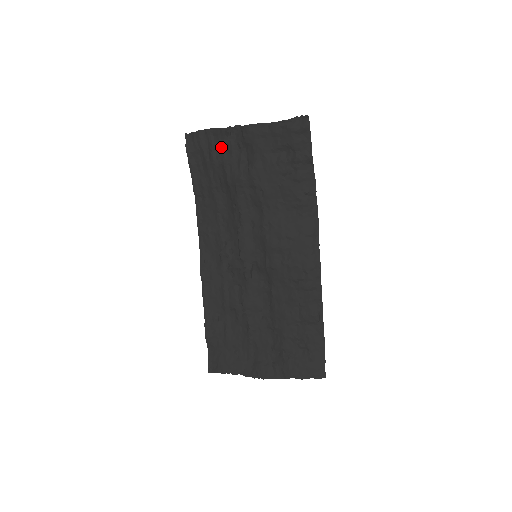
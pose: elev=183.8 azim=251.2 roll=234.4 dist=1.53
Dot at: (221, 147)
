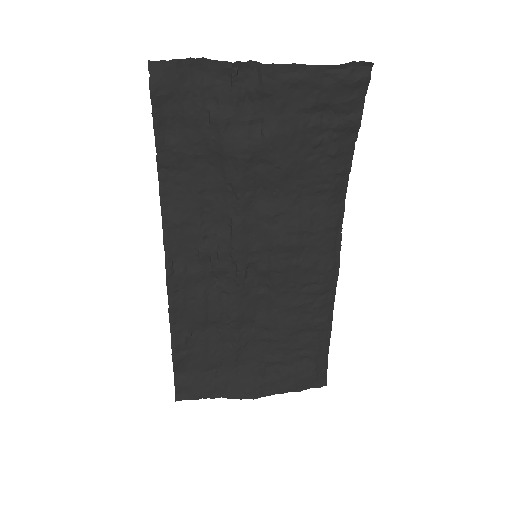
Dot at: (217, 93)
